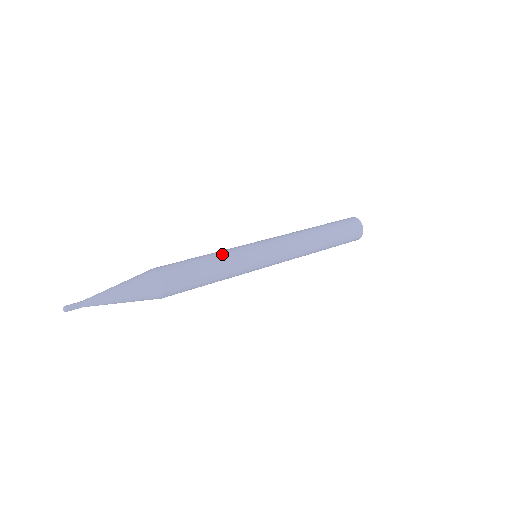
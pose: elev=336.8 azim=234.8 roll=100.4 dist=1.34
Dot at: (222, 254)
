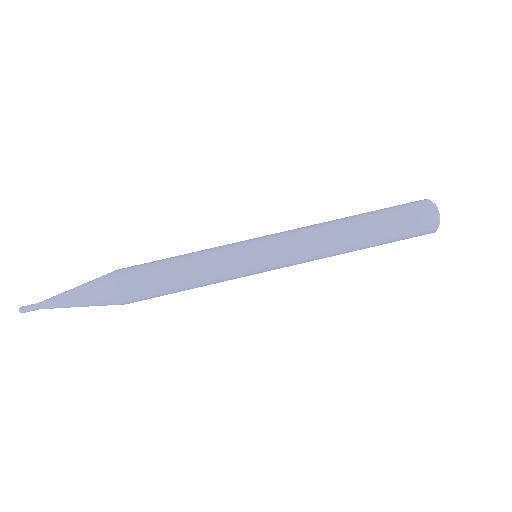
Dot at: (201, 260)
